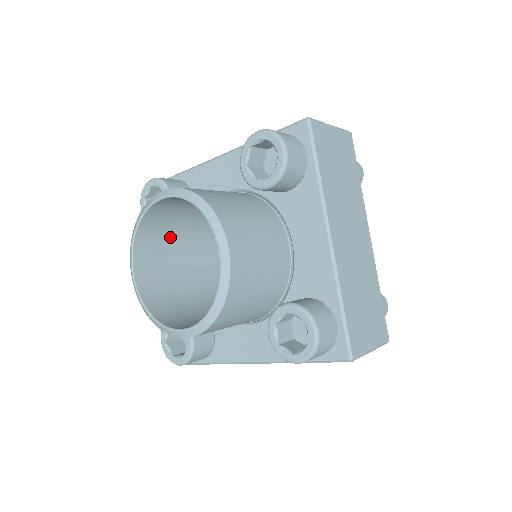
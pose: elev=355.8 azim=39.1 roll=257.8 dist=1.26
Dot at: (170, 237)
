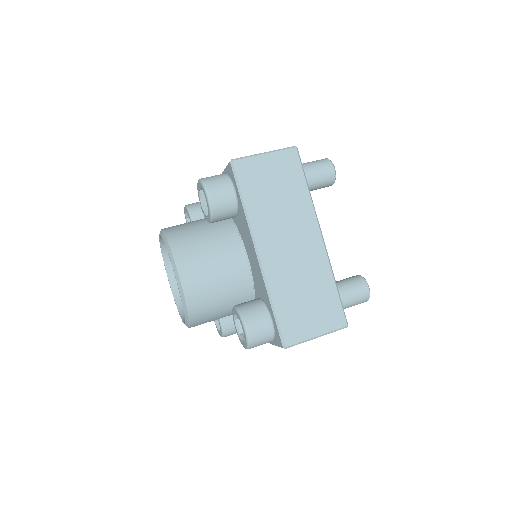
Dot at: occluded
